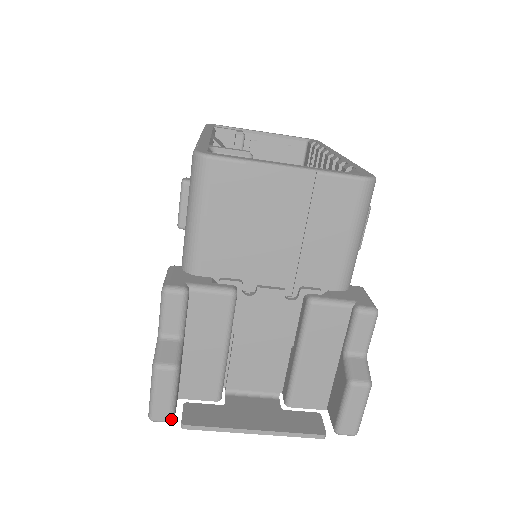
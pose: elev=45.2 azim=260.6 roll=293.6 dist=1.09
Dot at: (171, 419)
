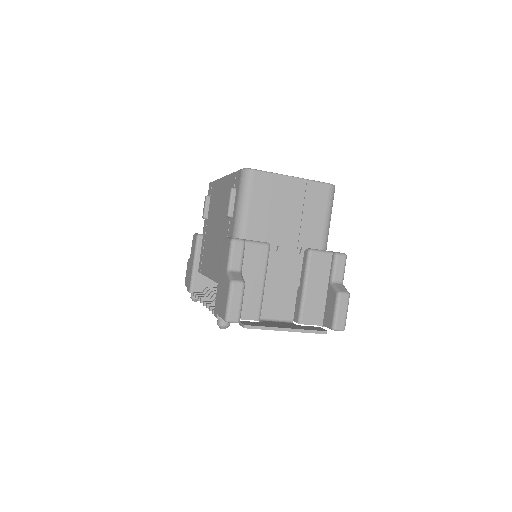
Dot at: (239, 320)
